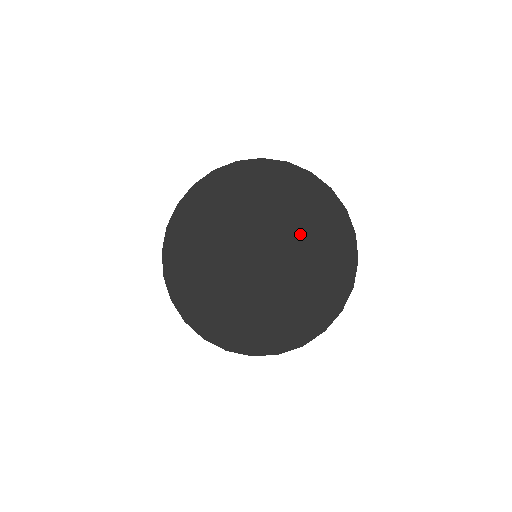
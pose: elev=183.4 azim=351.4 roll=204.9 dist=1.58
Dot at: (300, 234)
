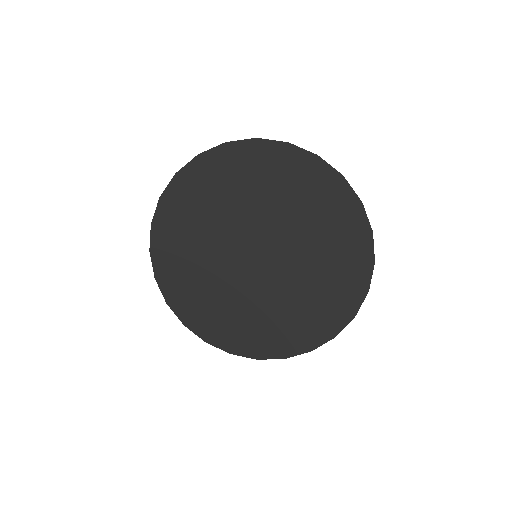
Dot at: (311, 246)
